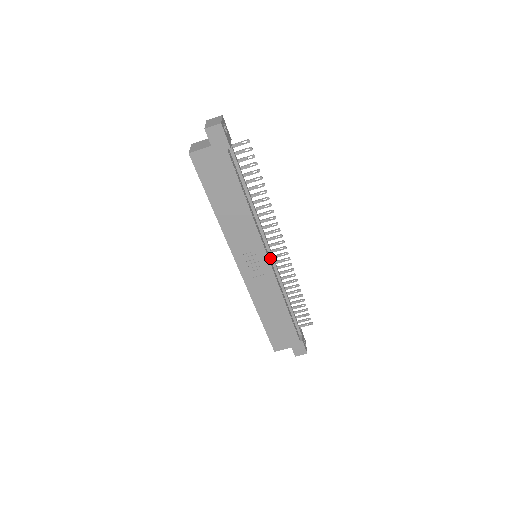
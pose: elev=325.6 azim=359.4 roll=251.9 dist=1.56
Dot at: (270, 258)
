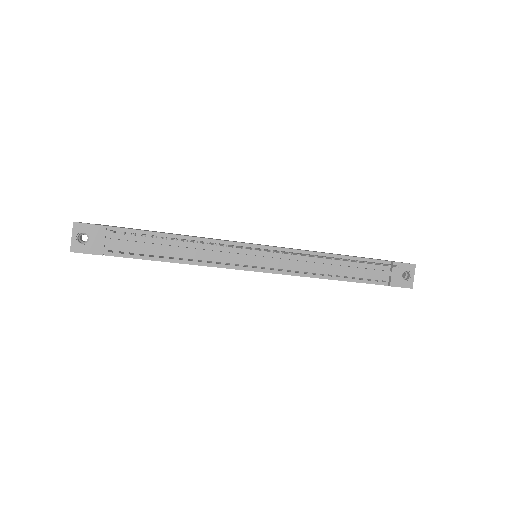
Dot at: (266, 261)
